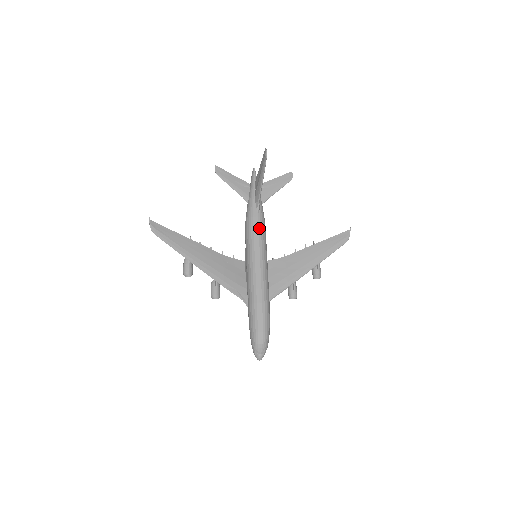
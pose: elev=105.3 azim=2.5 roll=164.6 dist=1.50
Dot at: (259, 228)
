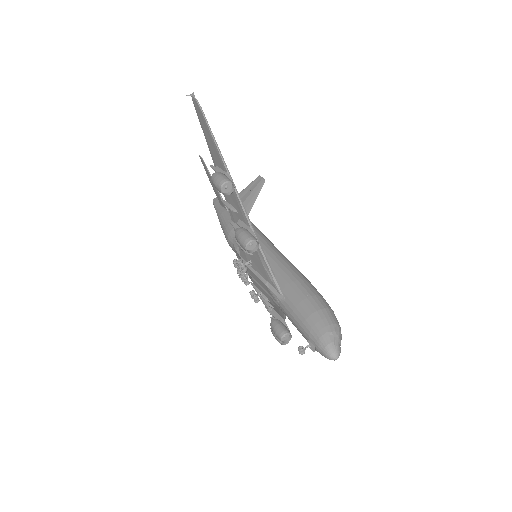
Dot at: occluded
